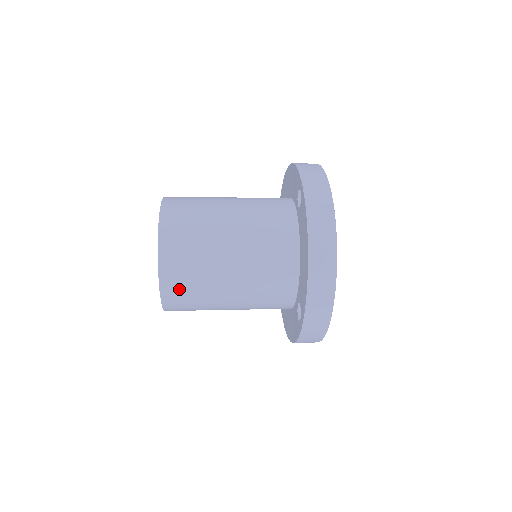
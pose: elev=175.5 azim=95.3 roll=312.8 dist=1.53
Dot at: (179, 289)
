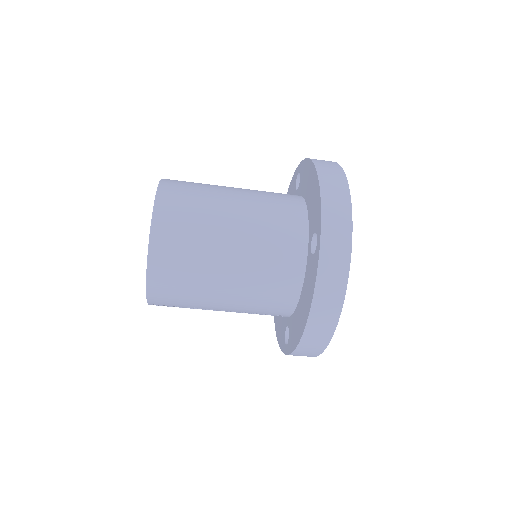
Dot at: (175, 217)
